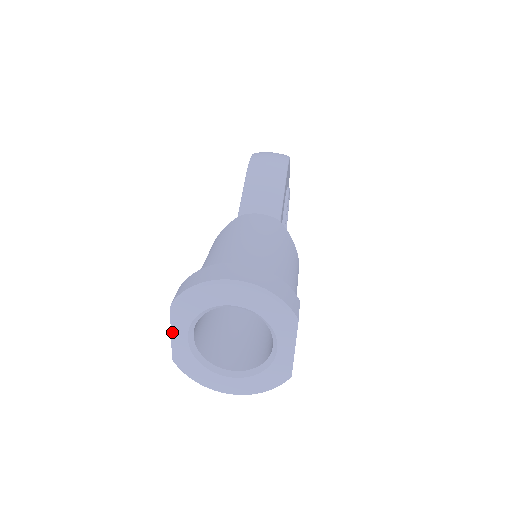
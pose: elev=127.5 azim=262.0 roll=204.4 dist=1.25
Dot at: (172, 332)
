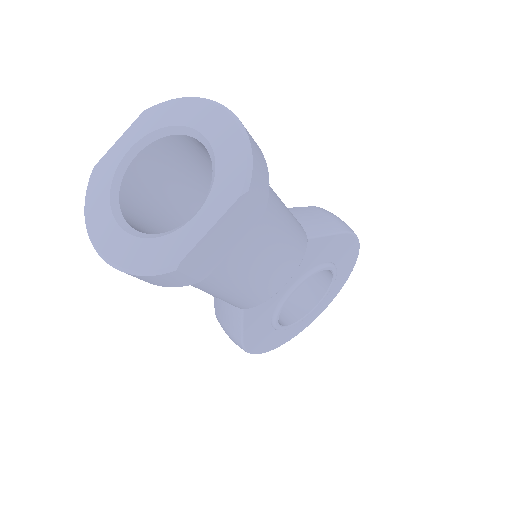
Dot at: (123, 136)
